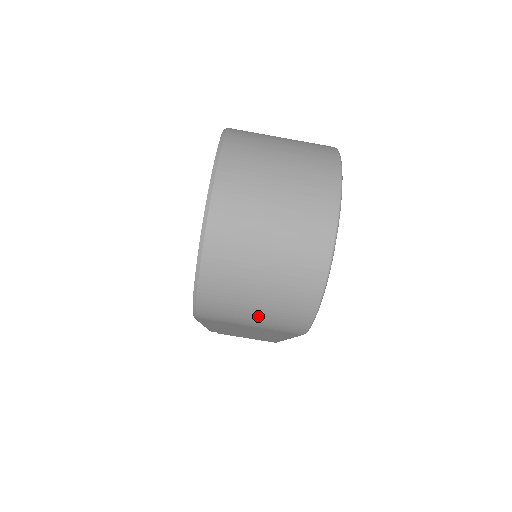
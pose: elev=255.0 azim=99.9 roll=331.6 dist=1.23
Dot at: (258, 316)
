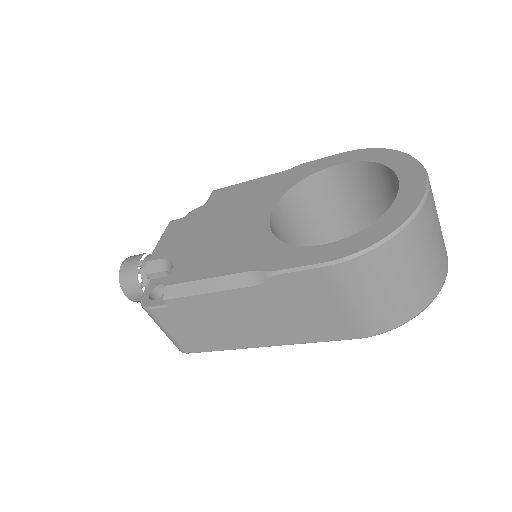
Dot at: (379, 297)
